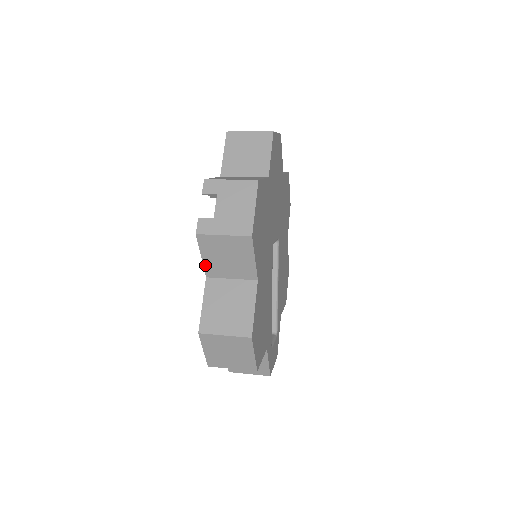
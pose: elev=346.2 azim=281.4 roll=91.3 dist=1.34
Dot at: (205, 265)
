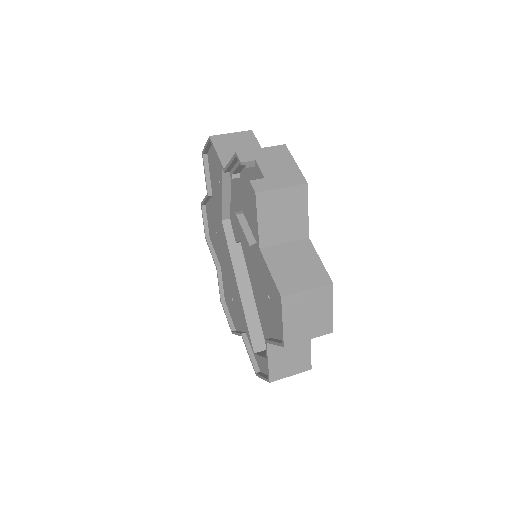
Dot at: (260, 232)
